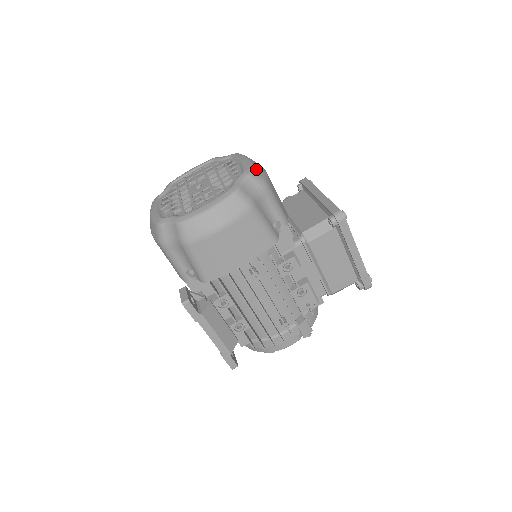
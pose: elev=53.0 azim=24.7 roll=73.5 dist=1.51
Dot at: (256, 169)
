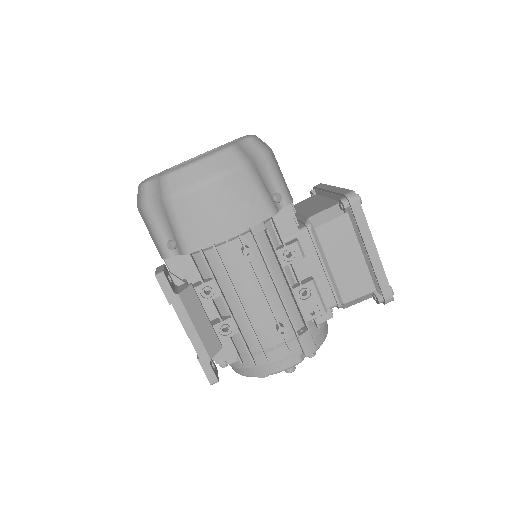
Dot at: (259, 139)
